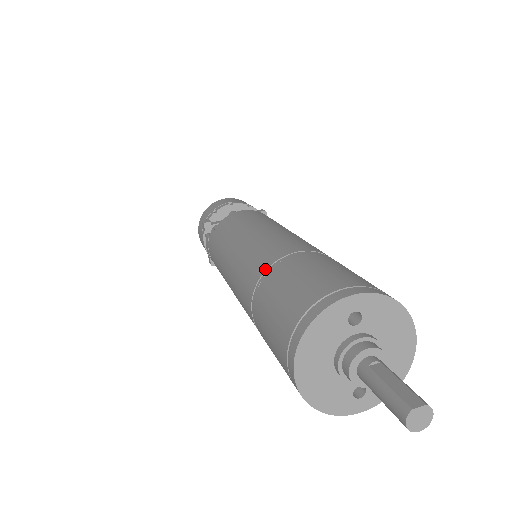
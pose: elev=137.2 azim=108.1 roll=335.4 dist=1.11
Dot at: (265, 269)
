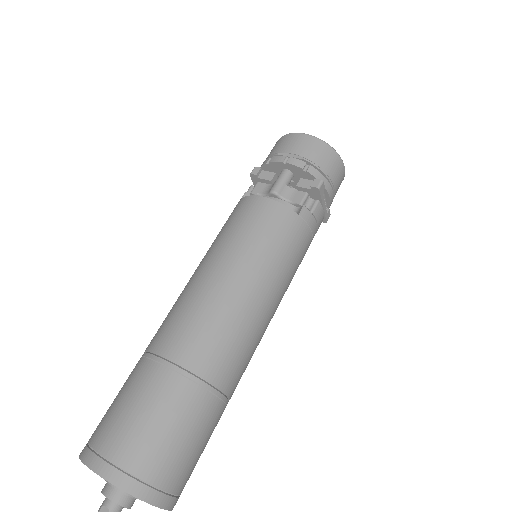
Dot at: (148, 349)
